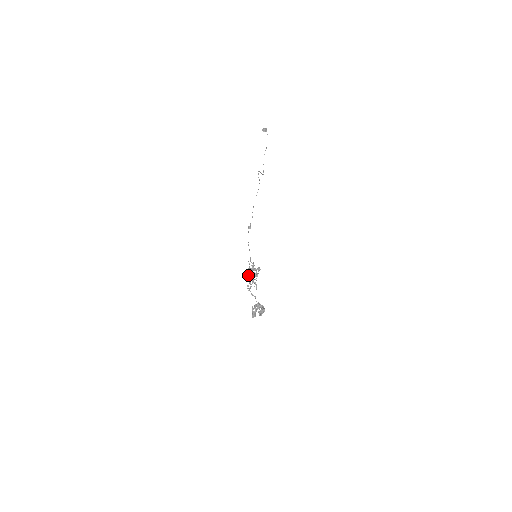
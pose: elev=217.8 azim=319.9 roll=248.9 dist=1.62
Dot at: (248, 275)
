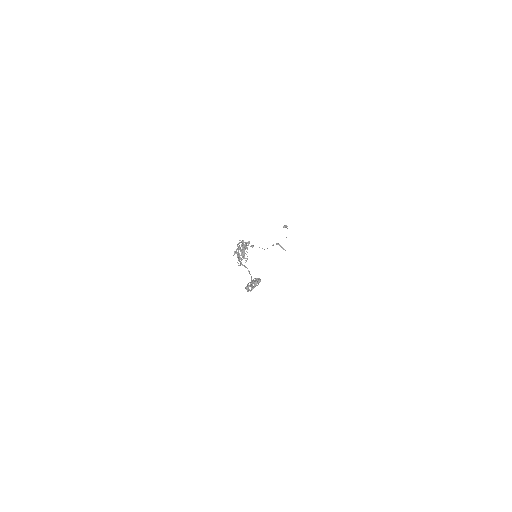
Dot at: occluded
